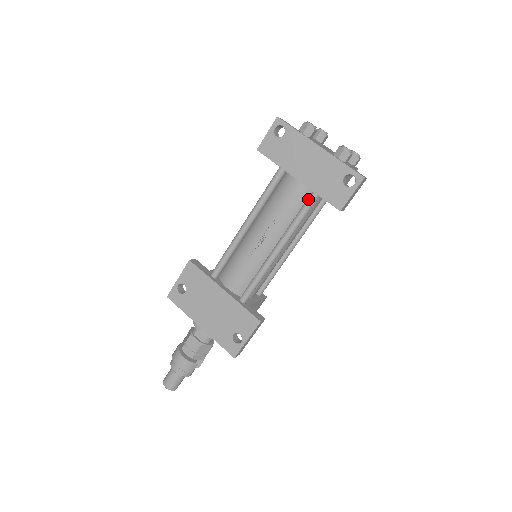
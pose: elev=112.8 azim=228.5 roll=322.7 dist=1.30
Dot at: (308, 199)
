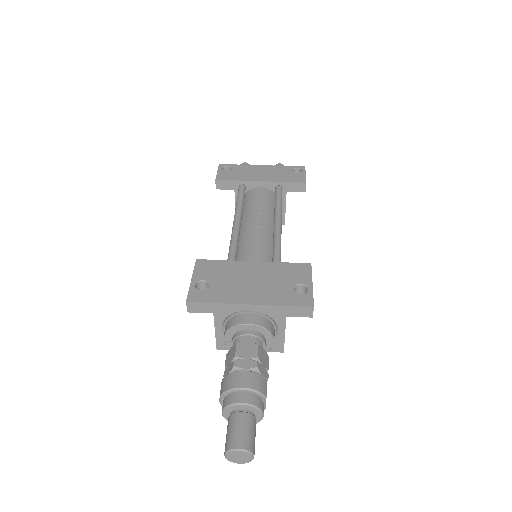
Dot at: (276, 191)
